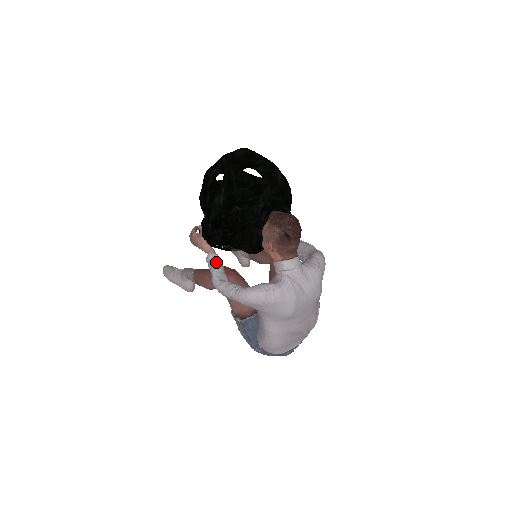
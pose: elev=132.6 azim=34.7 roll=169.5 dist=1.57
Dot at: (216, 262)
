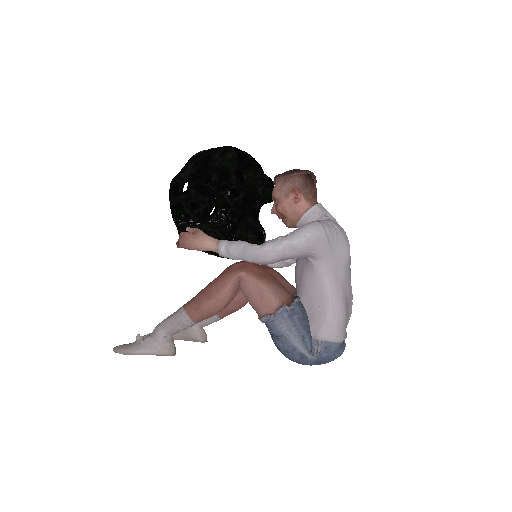
Dot at: (237, 241)
